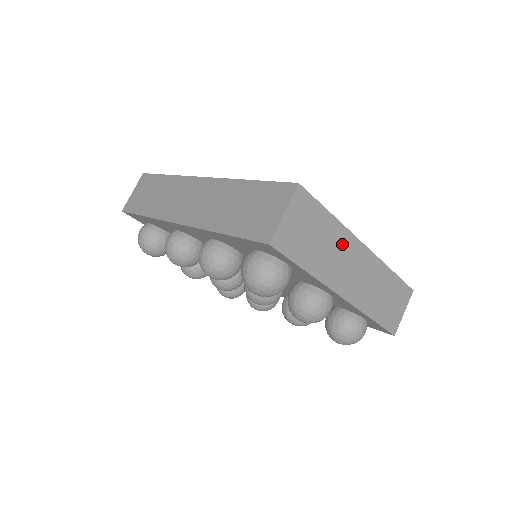
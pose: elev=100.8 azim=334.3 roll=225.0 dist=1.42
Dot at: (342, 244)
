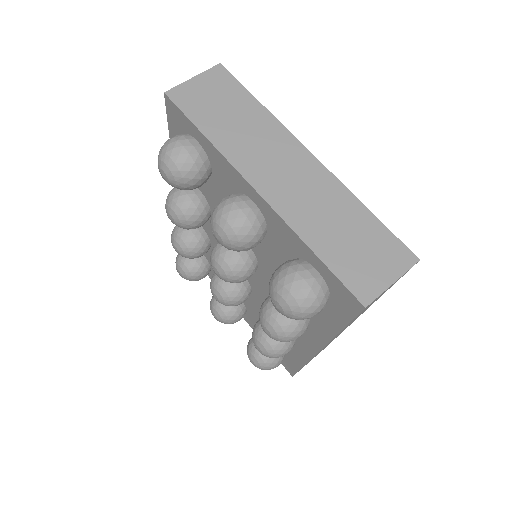
Dot at: (269, 135)
